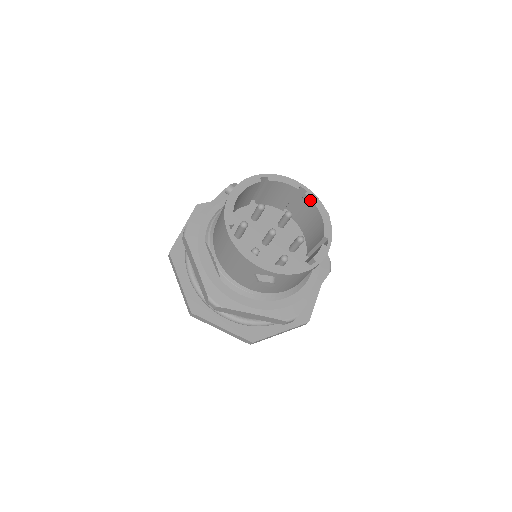
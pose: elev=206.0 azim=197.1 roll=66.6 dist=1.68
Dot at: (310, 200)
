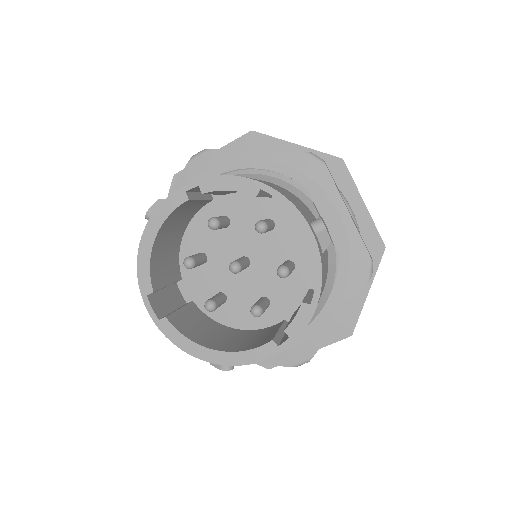
Dot at: (281, 213)
